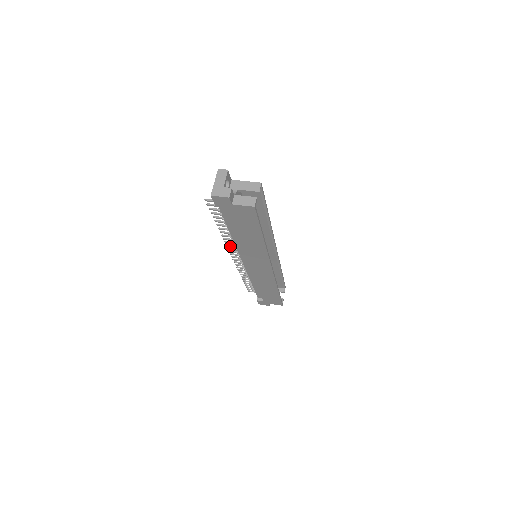
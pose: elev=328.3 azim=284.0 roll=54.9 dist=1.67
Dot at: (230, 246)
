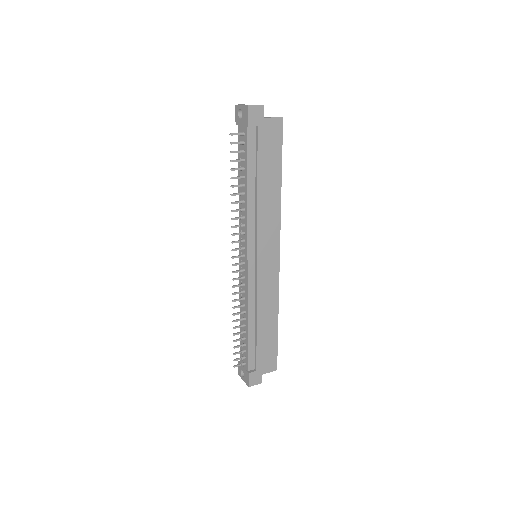
Dot at: occluded
